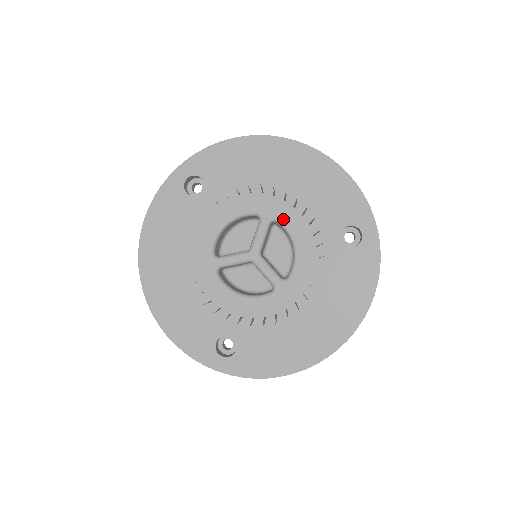
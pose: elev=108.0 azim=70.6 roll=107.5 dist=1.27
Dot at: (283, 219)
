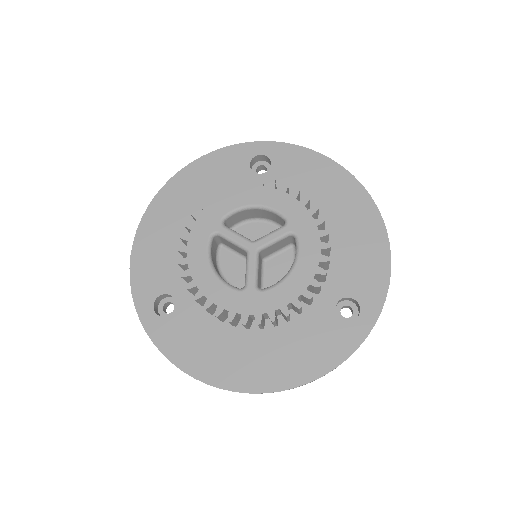
Dot at: (303, 240)
